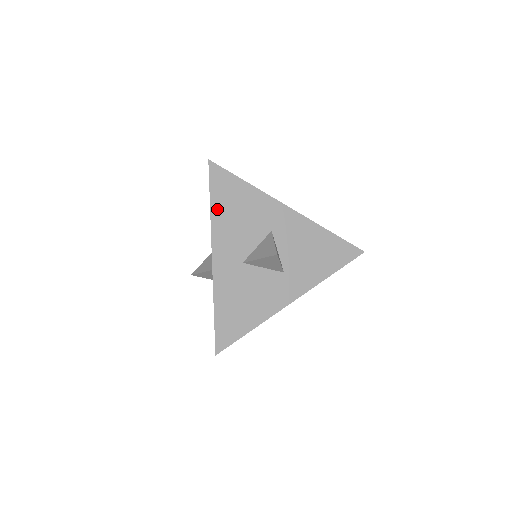
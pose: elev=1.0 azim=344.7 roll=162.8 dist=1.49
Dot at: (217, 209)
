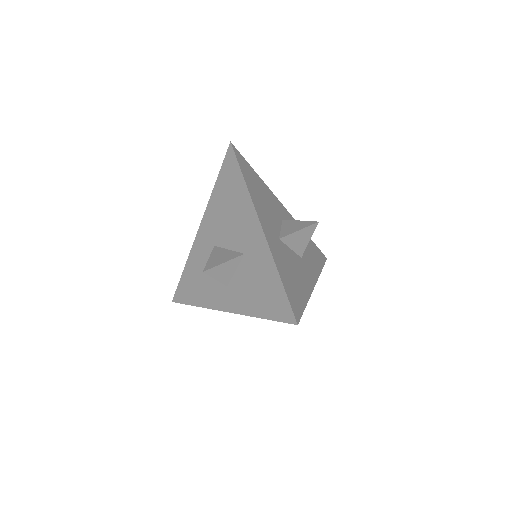
Dot at: (249, 185)
